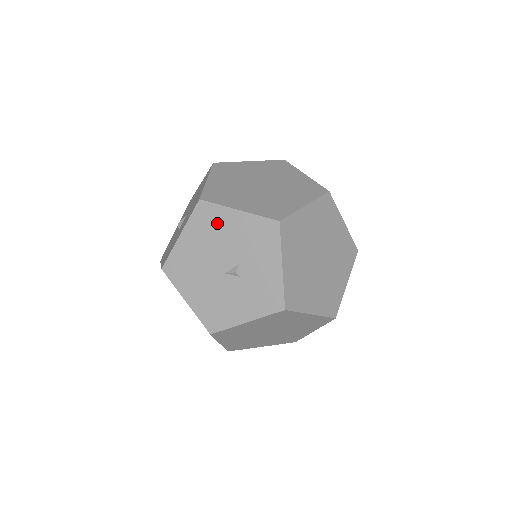
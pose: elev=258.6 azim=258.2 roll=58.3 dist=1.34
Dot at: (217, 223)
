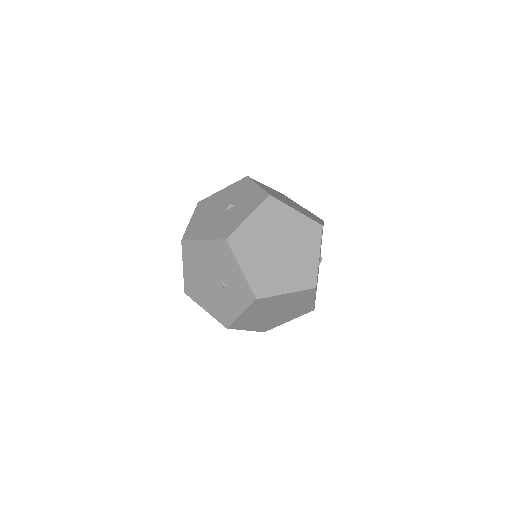
Dot at: (212, 201)
